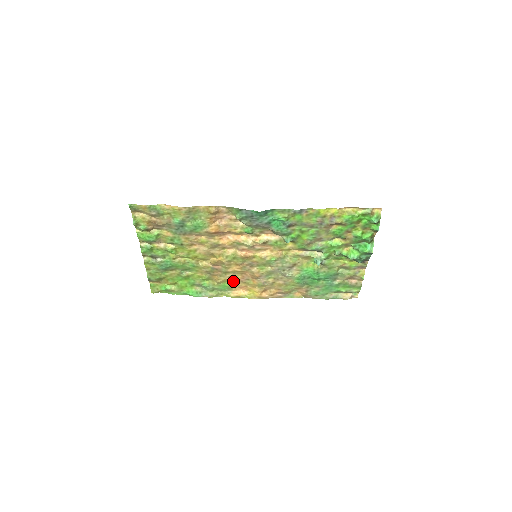
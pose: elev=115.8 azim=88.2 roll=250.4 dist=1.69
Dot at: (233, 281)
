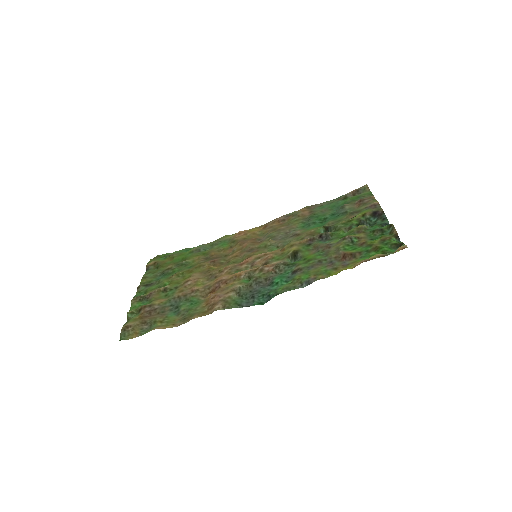
Dot at: (233, 246)
